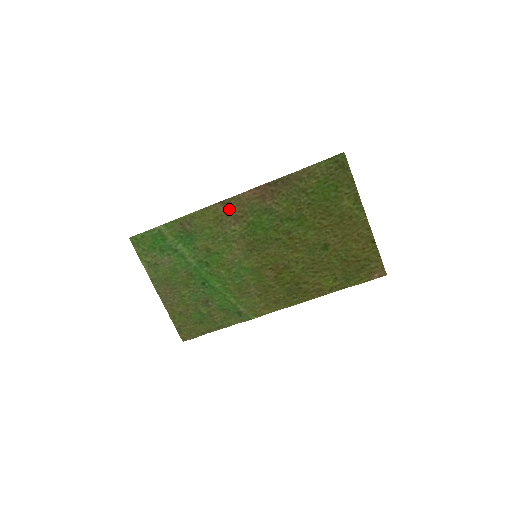
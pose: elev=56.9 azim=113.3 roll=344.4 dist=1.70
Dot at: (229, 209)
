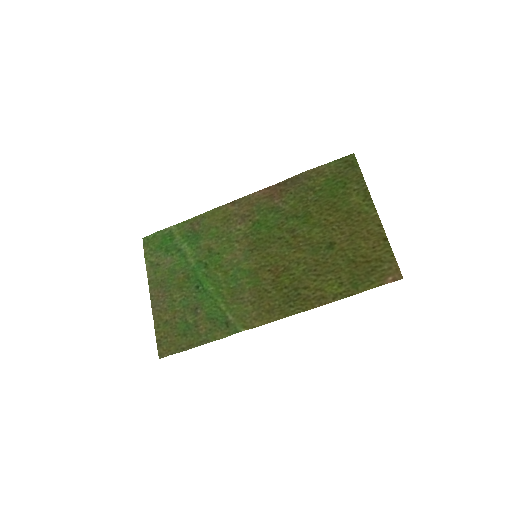
Dot at: (238, 209)
